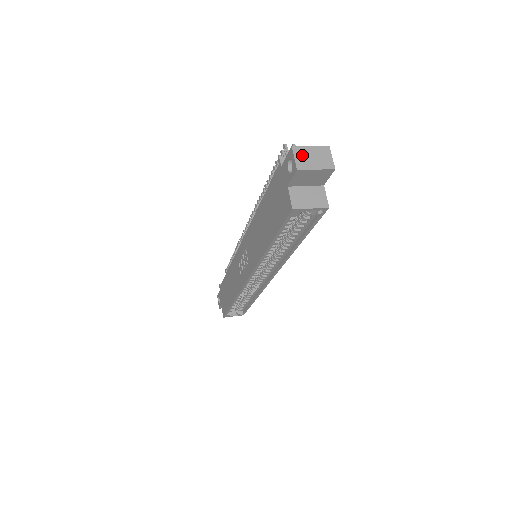
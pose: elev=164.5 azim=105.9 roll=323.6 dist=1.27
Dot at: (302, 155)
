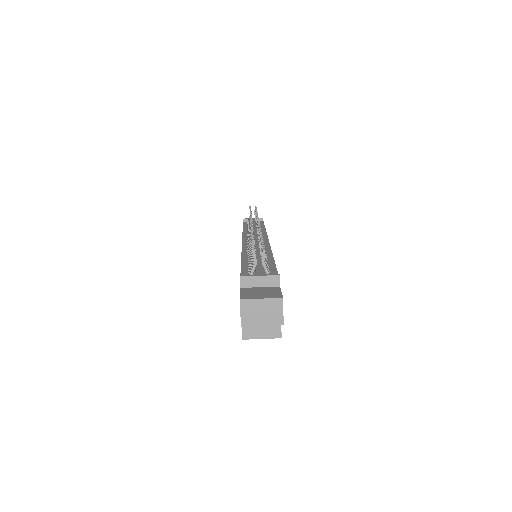
Dot at: (249, 310)
